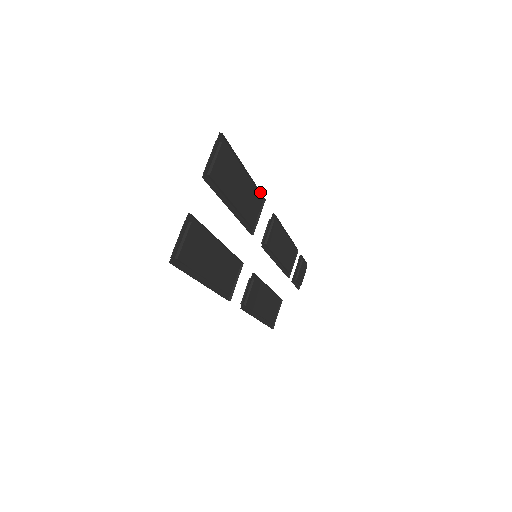
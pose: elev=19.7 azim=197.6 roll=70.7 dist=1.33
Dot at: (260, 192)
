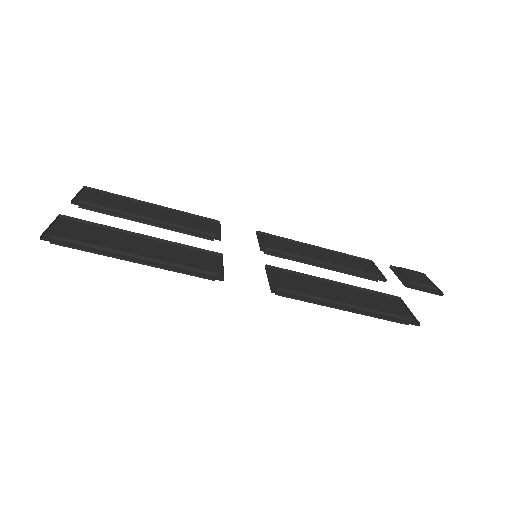
Dot at: (202, 217)
